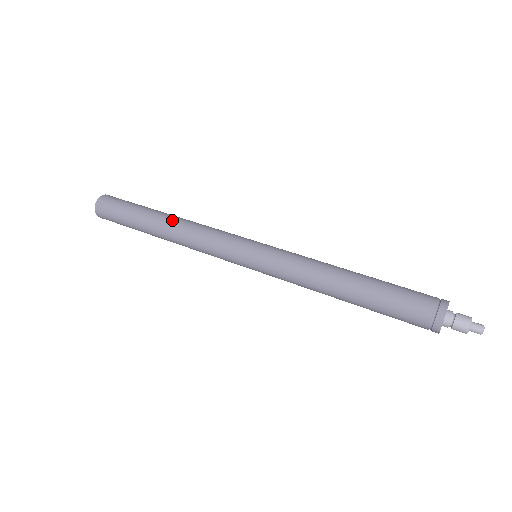
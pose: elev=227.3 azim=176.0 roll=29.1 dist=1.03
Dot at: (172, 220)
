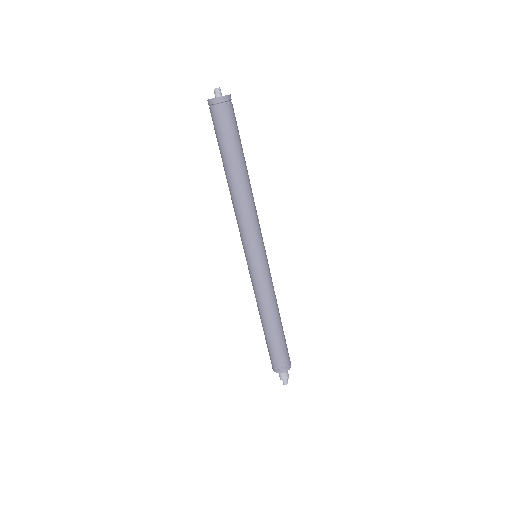
Dot at: (246, 184)
